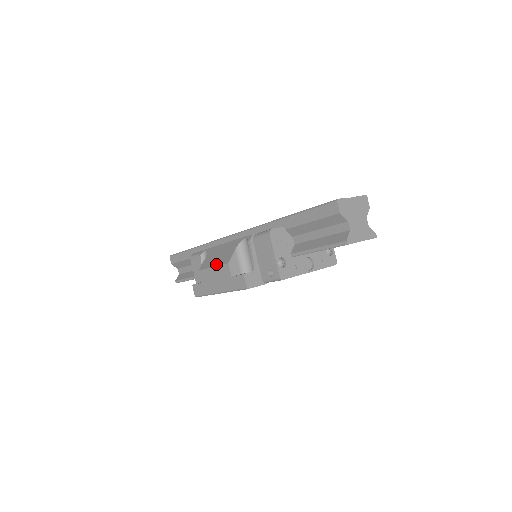
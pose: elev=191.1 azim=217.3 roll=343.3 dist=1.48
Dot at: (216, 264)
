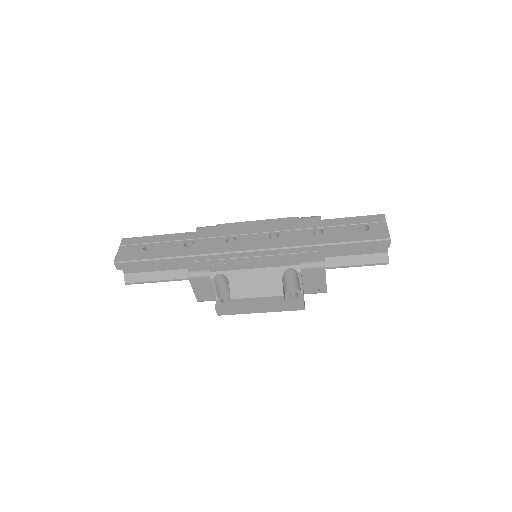
Dot at: (261, 295)
